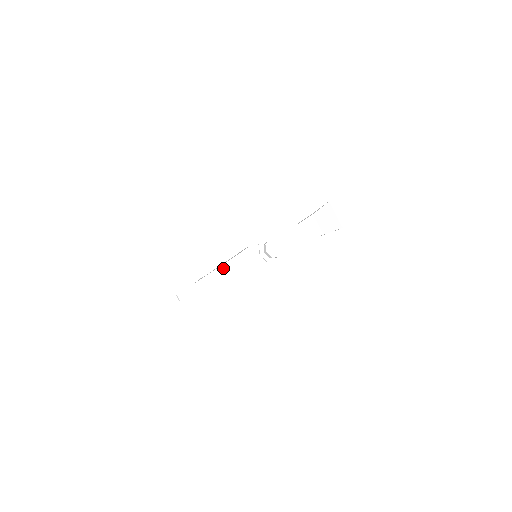
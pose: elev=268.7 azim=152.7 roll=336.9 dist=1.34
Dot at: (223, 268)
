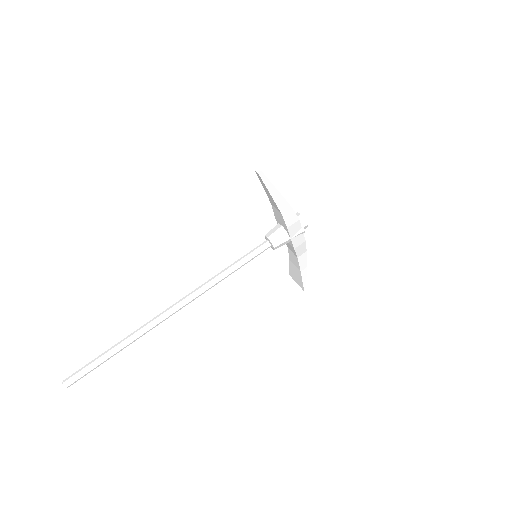
Dot at: occluded
